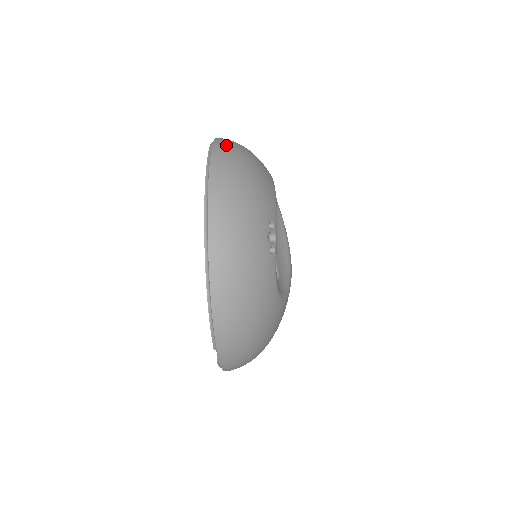
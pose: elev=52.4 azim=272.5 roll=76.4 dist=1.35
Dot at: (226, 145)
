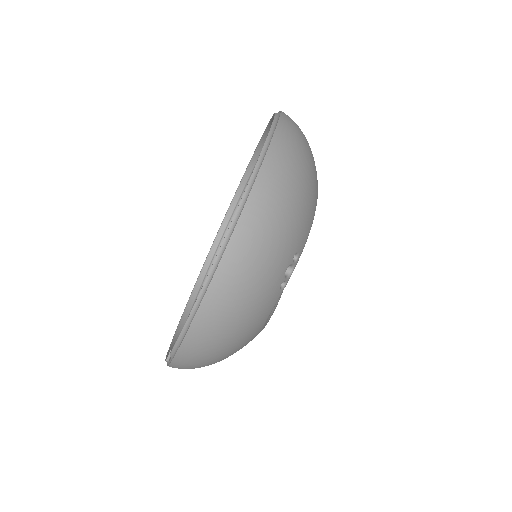
Dot at: (290, 136)
